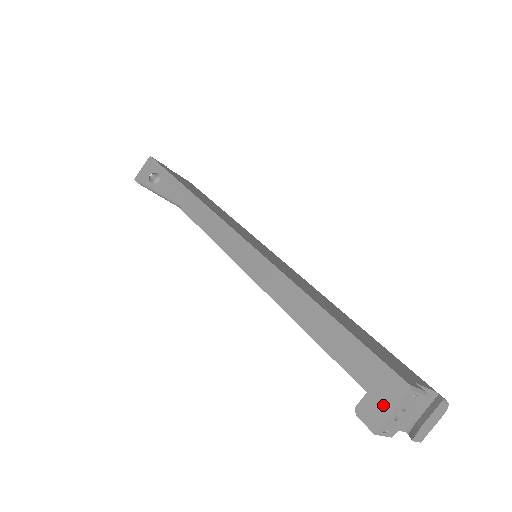
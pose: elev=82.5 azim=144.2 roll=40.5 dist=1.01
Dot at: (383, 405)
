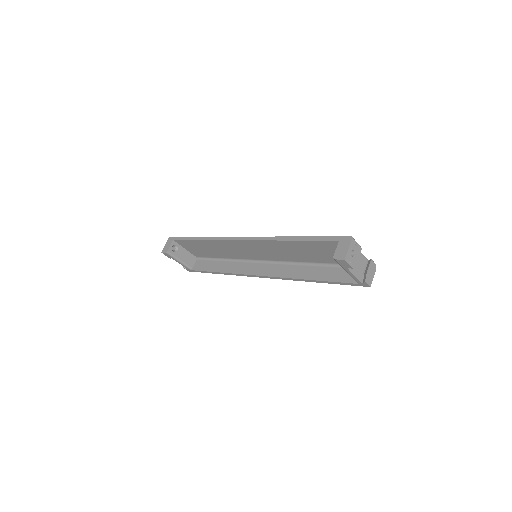
Dot at: (344, 249)
